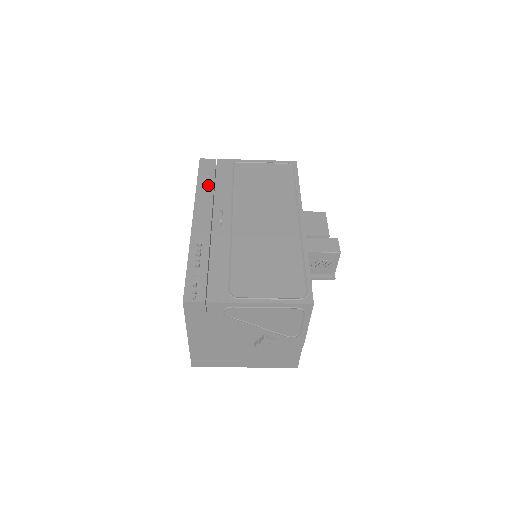
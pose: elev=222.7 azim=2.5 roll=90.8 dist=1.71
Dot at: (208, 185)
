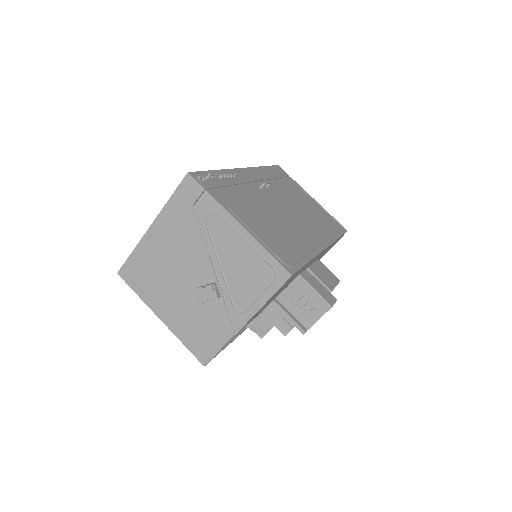
Dot at: (271, 174)
